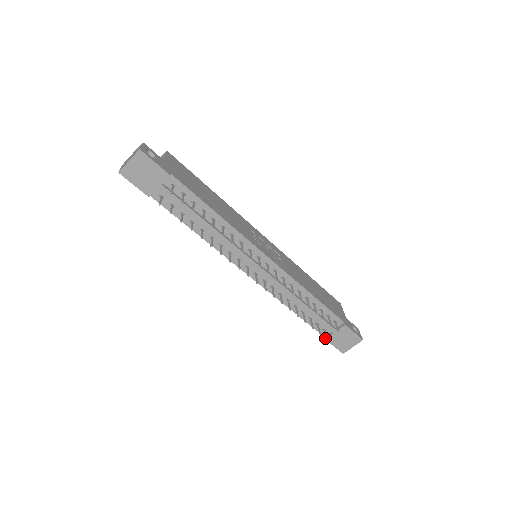
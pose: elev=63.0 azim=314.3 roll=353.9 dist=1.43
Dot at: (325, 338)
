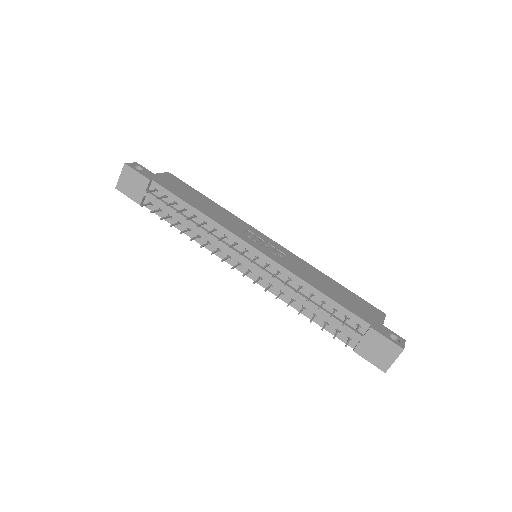
Dot at: (353, 349)
